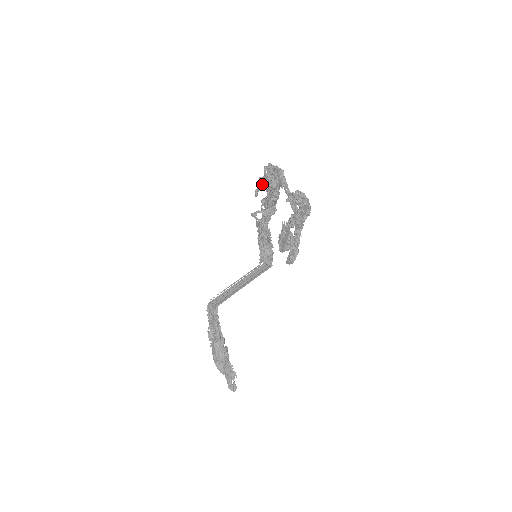
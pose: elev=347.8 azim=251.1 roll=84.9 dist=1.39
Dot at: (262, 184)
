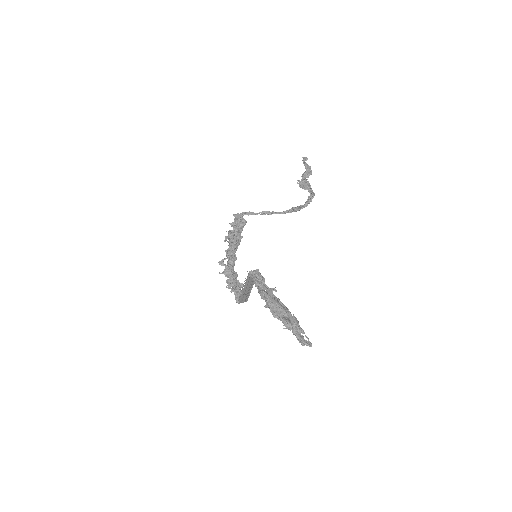
Dot at: (233, 227)
